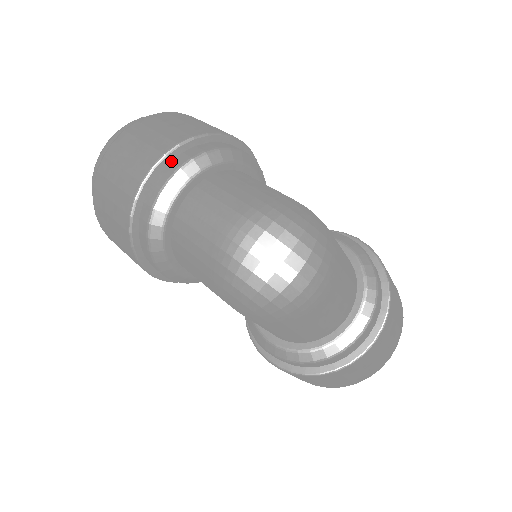
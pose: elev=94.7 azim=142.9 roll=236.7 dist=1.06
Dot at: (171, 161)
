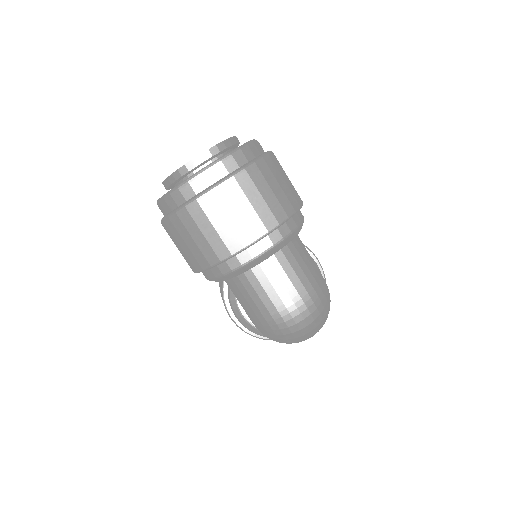
Dot at: (268, 235)
